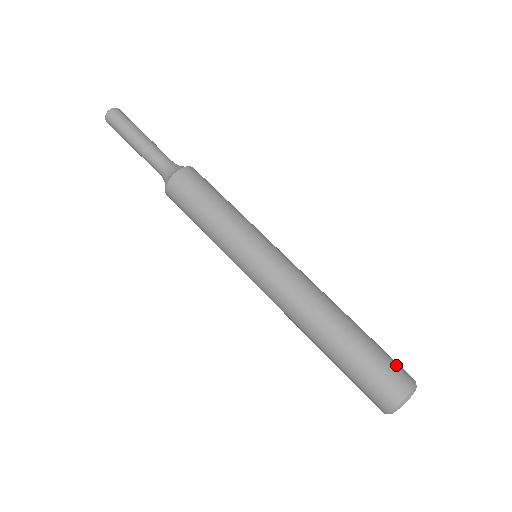
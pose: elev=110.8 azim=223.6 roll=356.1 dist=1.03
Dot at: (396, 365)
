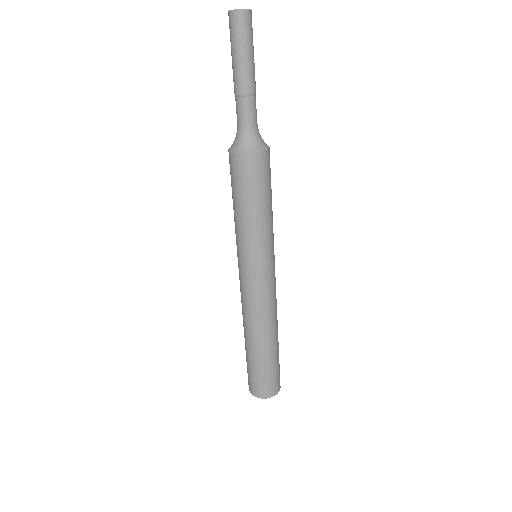
Dot at: (269, 384)
